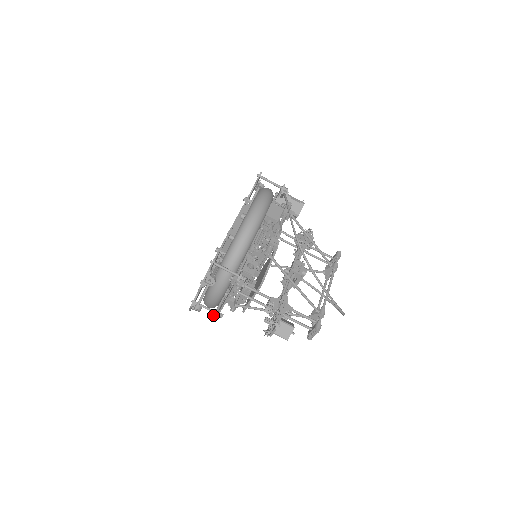
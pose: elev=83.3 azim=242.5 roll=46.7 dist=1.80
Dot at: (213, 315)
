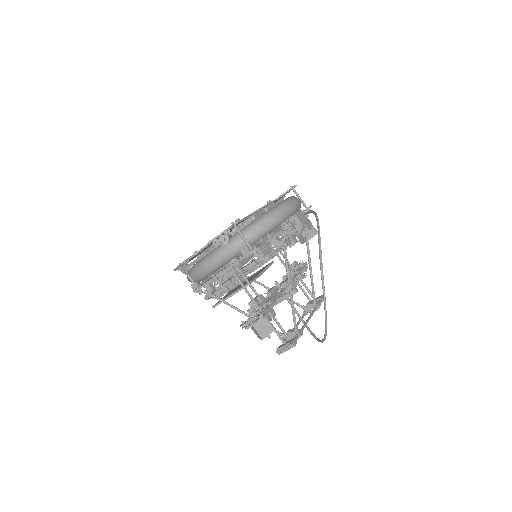
Dot at: (195, 286)
